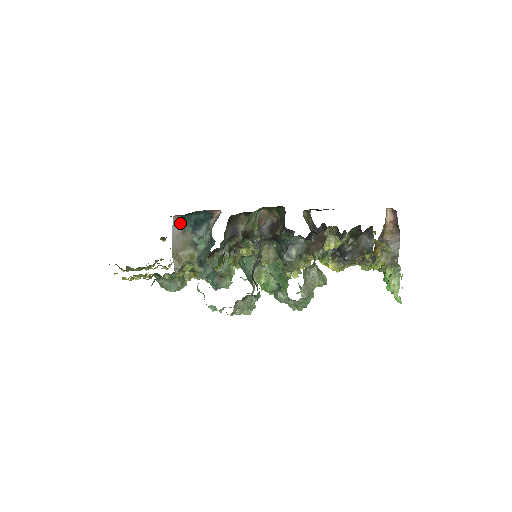
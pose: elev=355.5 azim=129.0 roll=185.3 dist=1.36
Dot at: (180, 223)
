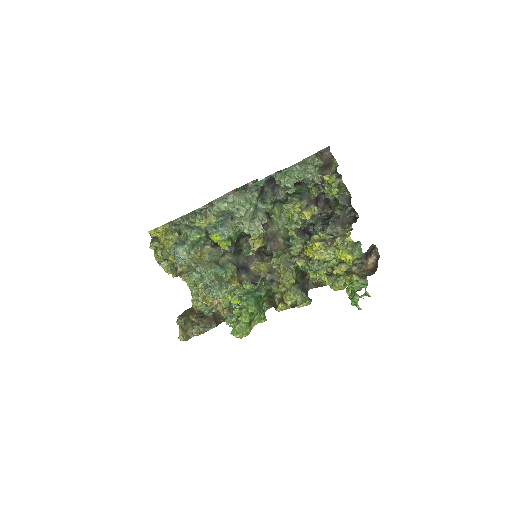
Dot at: occluded
